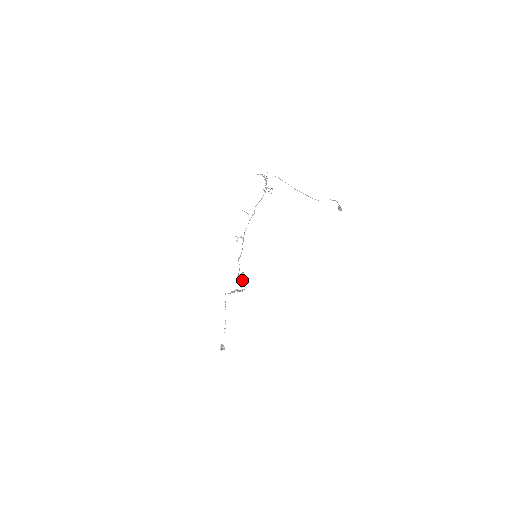
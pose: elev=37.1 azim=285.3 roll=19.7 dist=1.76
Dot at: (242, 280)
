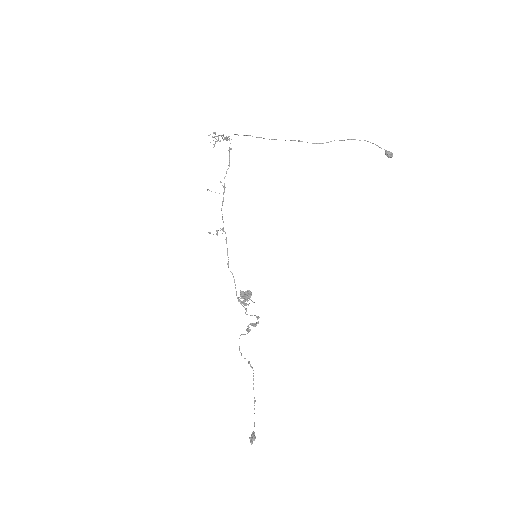
Dot at: (242, 297)
